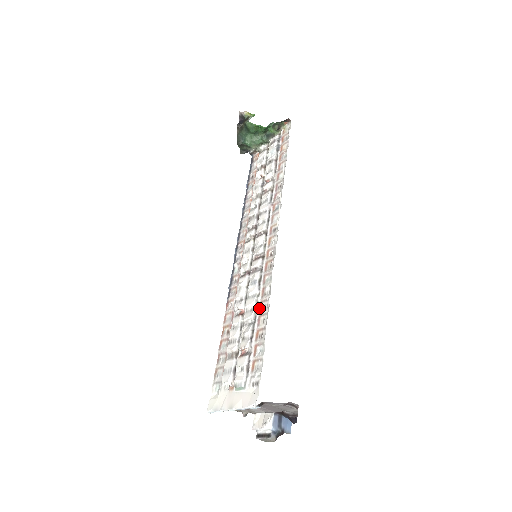
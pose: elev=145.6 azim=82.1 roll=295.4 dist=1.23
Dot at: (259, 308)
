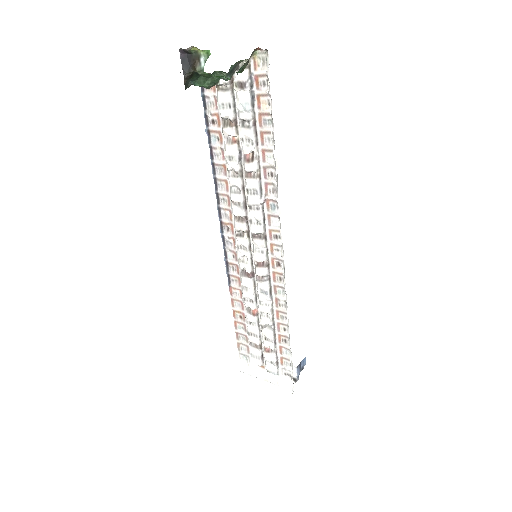
Dot at: (276, 316)
